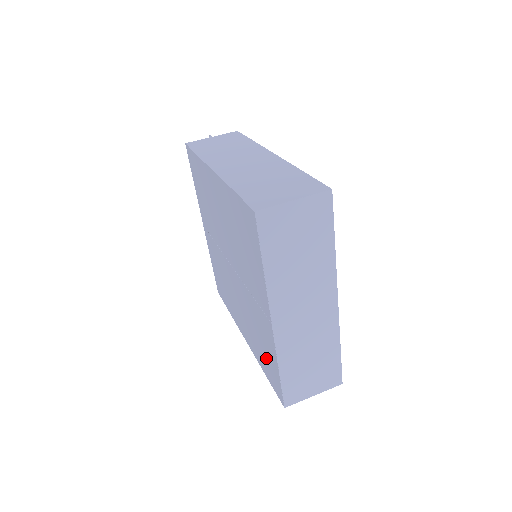
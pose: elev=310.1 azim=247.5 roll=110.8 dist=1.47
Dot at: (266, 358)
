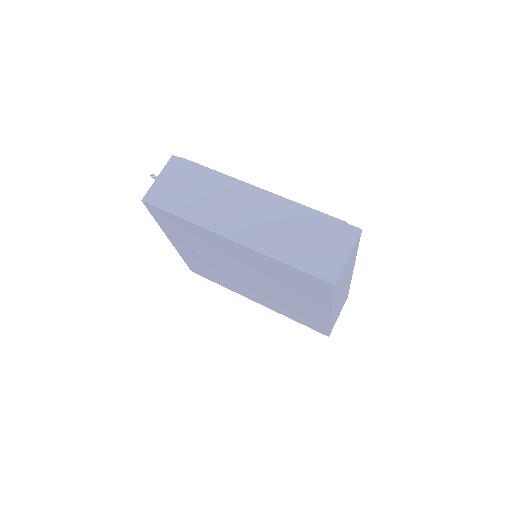
Dot at: (305, 319)
